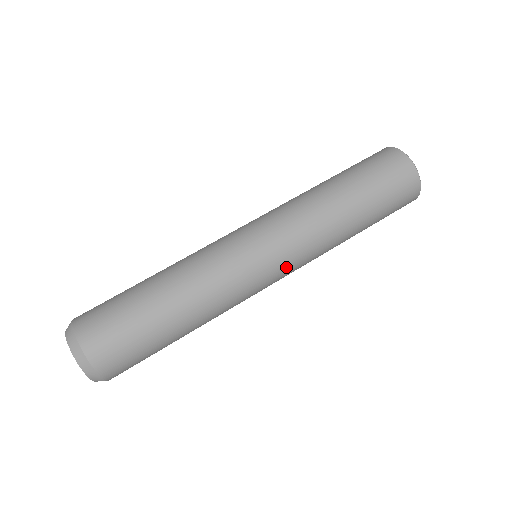
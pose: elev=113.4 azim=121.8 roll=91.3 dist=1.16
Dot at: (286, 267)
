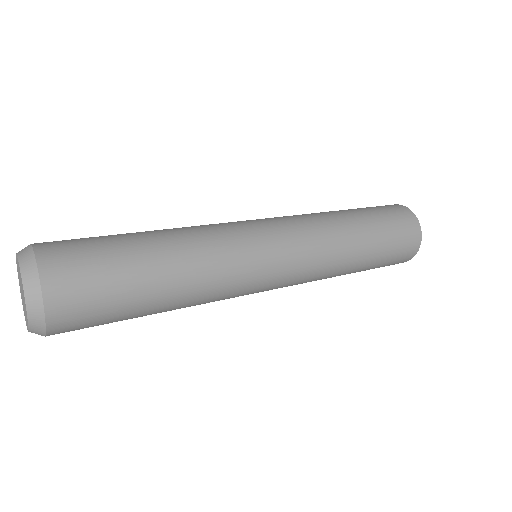
Dot at: (288, 240)
